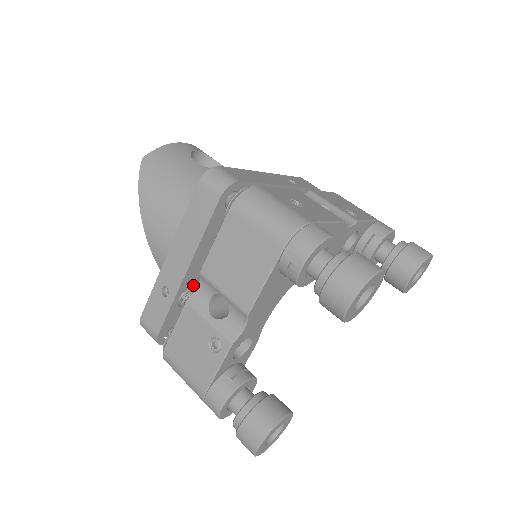
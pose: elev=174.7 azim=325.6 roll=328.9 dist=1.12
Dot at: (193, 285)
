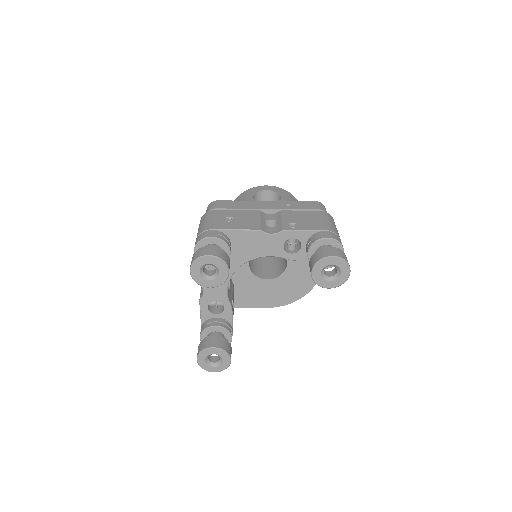
Dot at: occluded
